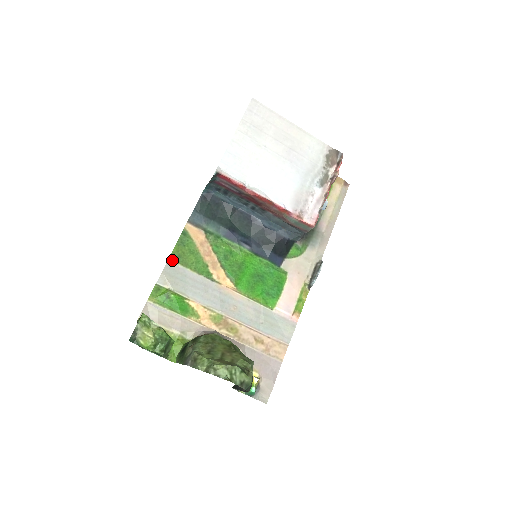
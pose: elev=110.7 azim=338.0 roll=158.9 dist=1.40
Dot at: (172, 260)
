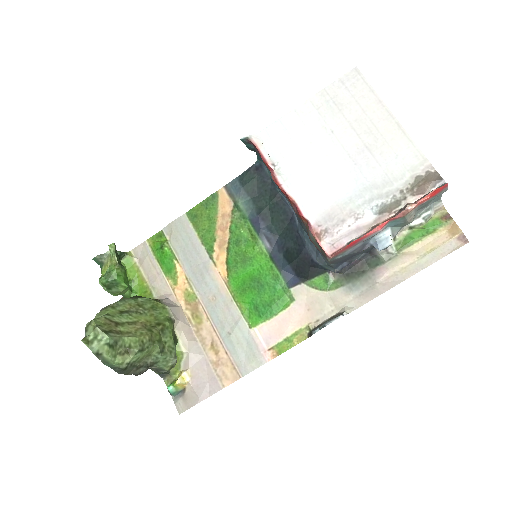
Dot at: (188, 216)
